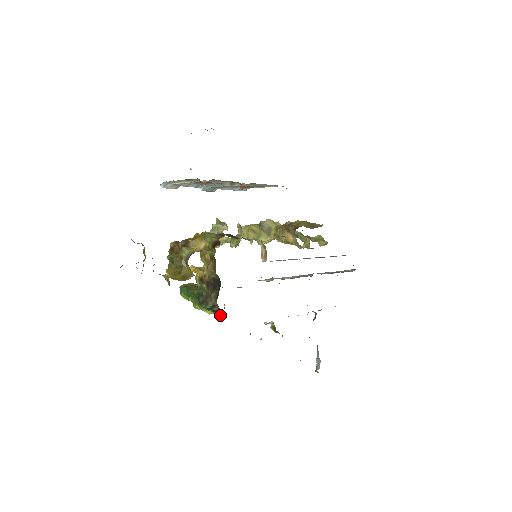
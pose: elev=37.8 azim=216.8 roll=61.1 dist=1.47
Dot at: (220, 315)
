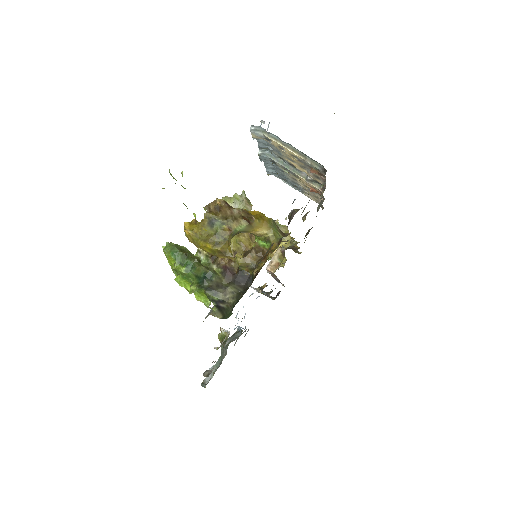
Dot at: (216, 312)
